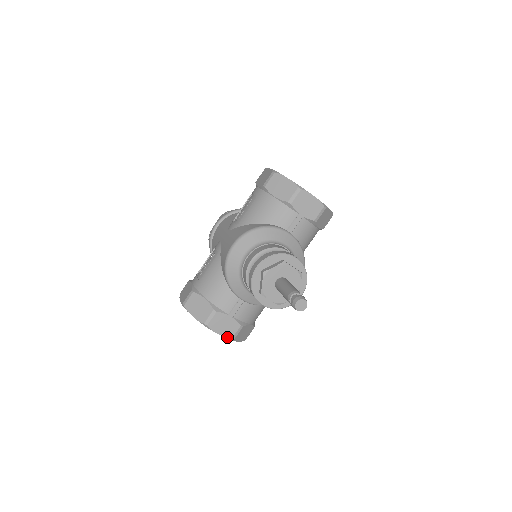
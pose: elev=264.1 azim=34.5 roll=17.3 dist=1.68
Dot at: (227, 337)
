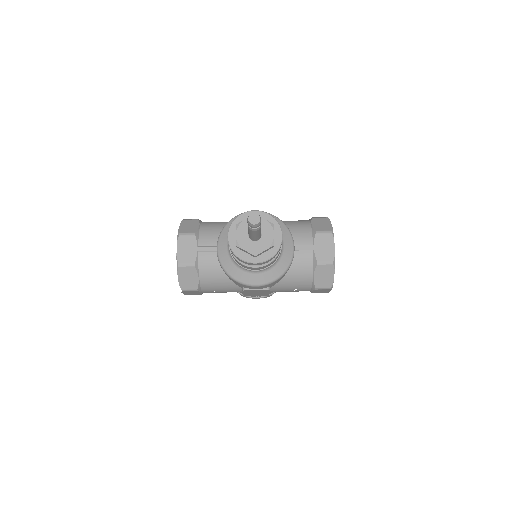
Dot at: (178, 258)
